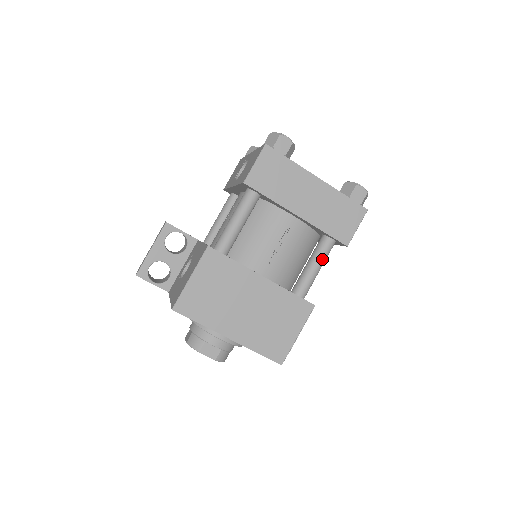
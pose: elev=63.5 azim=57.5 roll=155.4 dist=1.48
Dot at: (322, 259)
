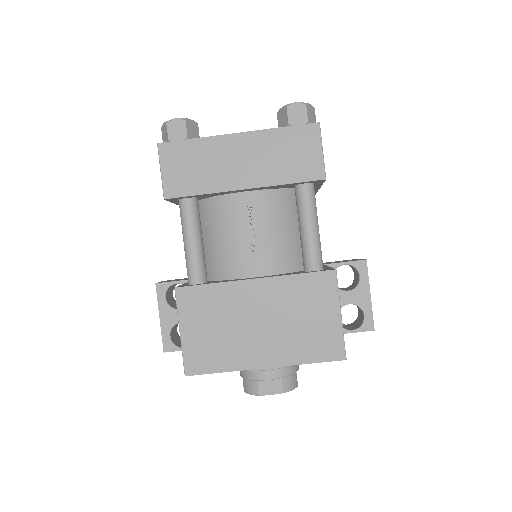
Dot at: (310, 213)
